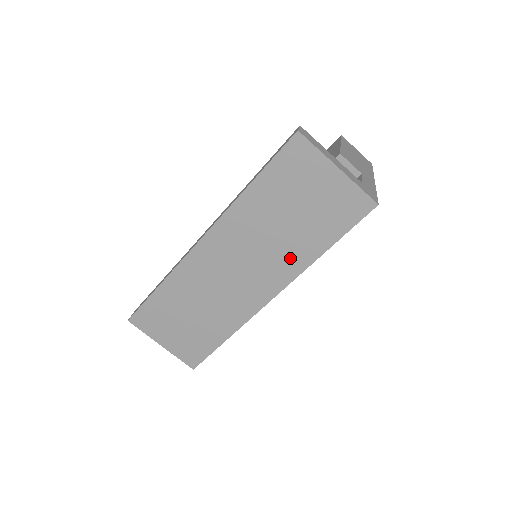
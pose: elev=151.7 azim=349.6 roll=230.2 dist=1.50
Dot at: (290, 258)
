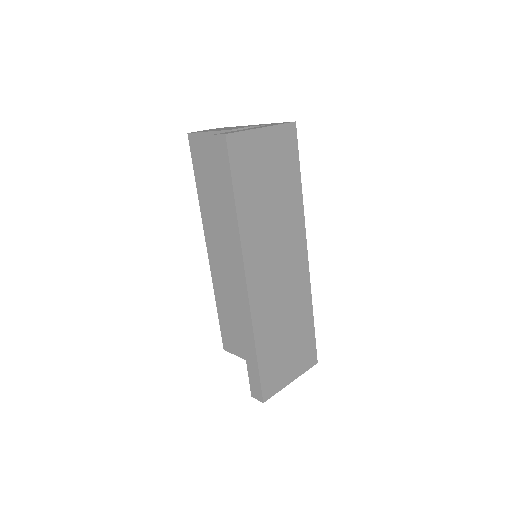
Dot at: (292, 216)
